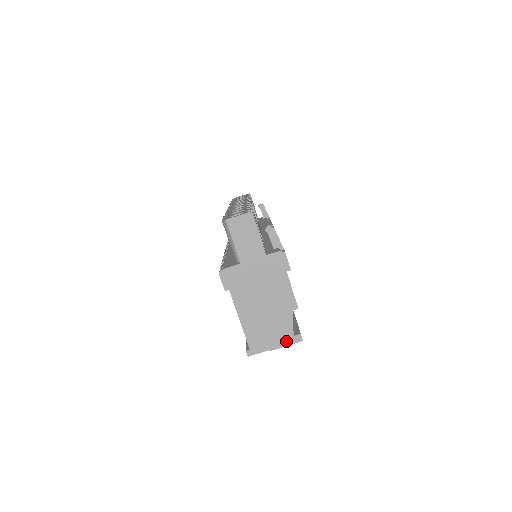
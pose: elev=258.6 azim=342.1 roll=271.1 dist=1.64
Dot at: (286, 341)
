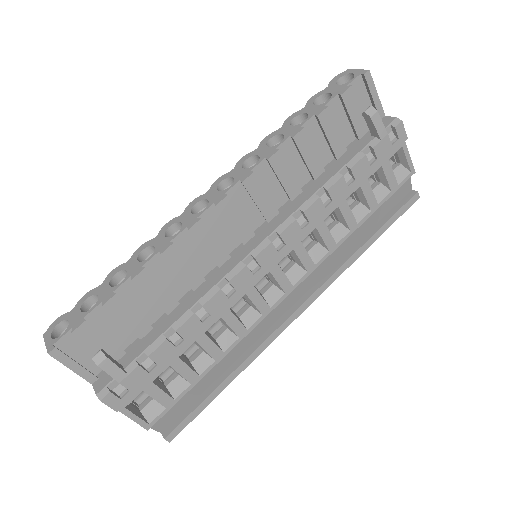
Dot at: occluded
